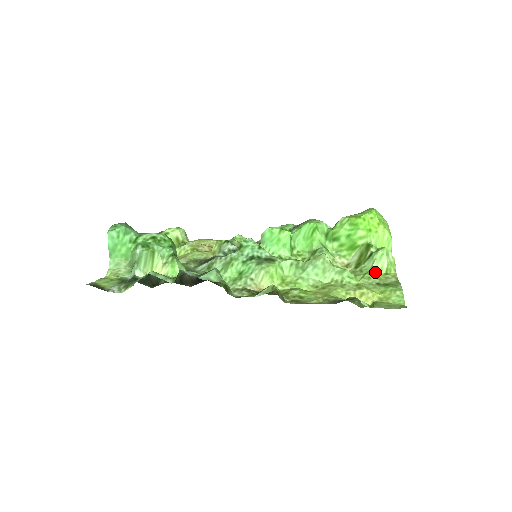
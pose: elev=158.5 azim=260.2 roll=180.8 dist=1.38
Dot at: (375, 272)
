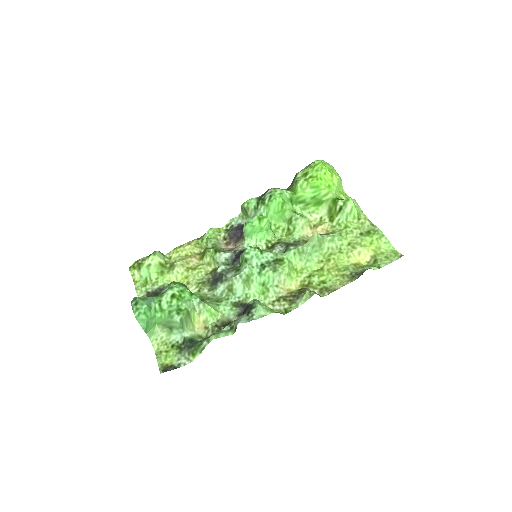
Dot at: (351, 223)
